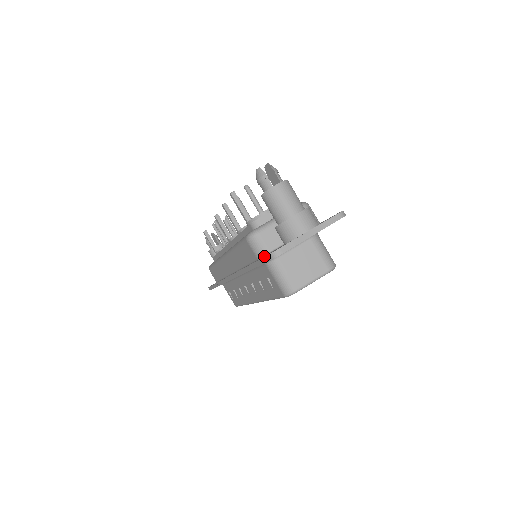
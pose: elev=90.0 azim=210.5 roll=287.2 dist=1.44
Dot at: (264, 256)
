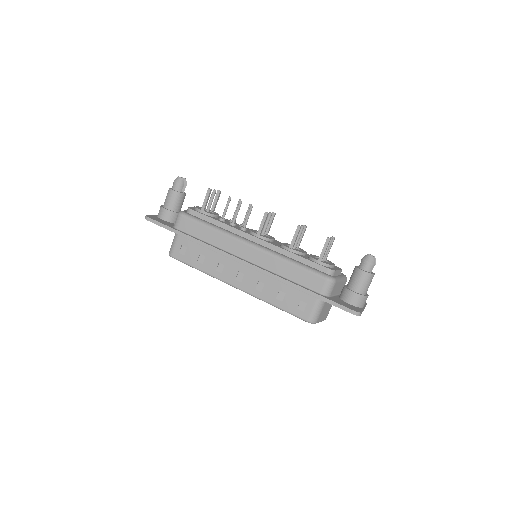
Dot at: (334, 300)
